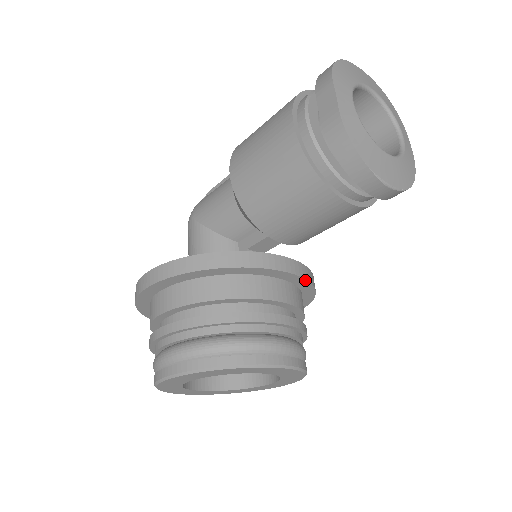
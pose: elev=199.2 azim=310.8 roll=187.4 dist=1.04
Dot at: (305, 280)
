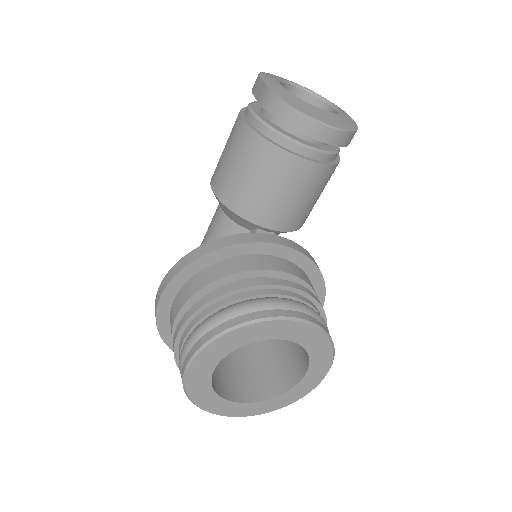
Dot at: (302, 255)
